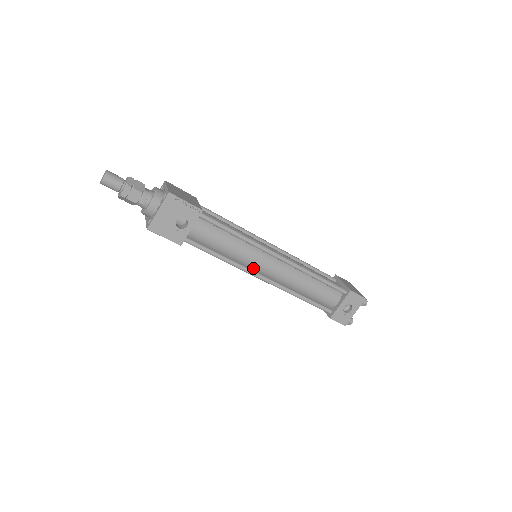
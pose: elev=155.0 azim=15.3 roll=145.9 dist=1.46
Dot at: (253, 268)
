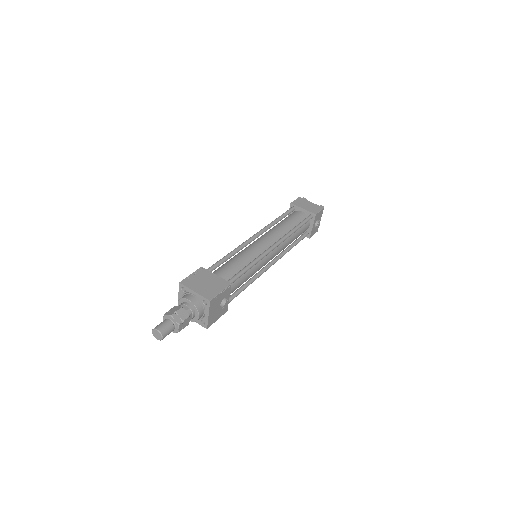
Dot at: occluded
